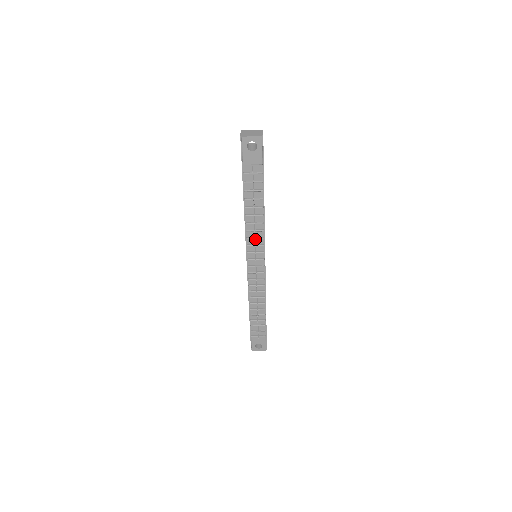
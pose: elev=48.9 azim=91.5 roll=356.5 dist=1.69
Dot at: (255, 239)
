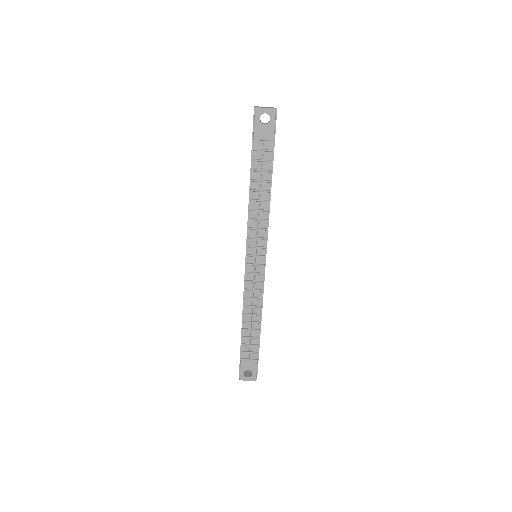
Dot at: (257, 231)
